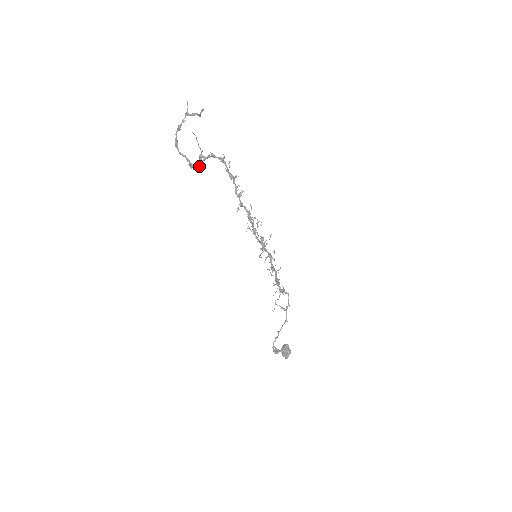
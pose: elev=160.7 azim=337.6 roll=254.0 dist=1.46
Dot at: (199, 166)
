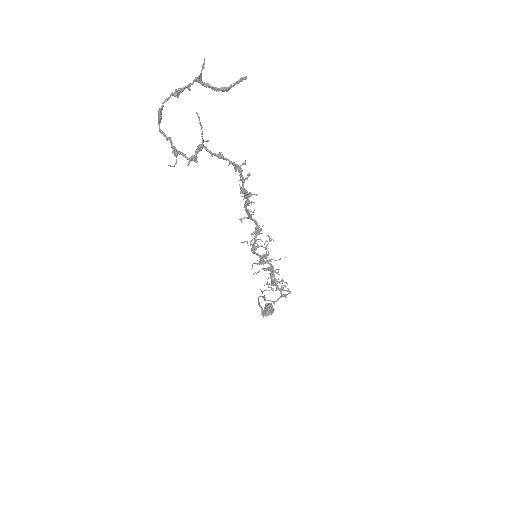
Dot at: (189, 159)
